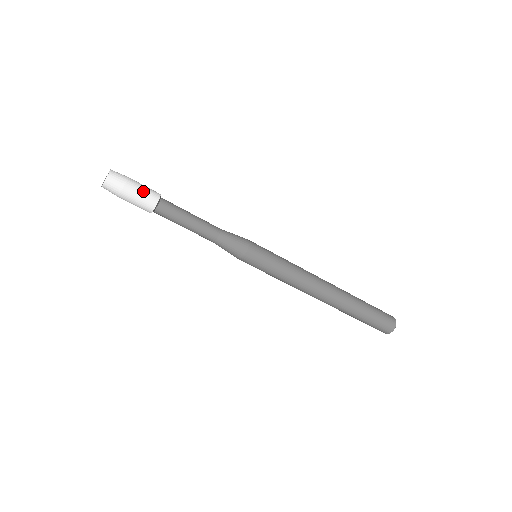
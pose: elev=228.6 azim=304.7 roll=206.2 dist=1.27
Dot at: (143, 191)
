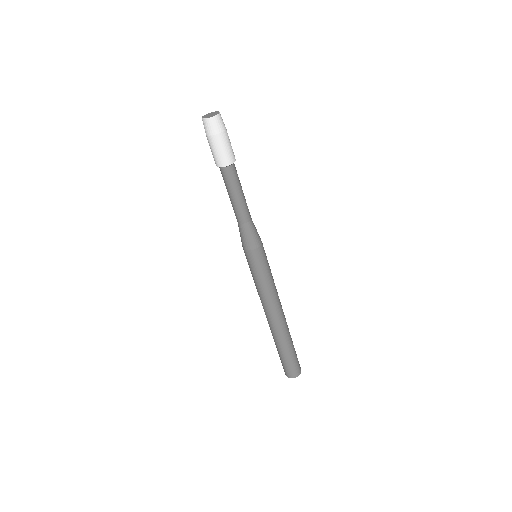
Dot at: (230, 146)
